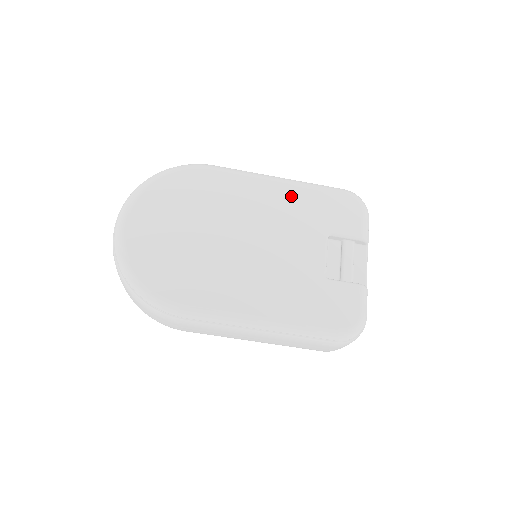
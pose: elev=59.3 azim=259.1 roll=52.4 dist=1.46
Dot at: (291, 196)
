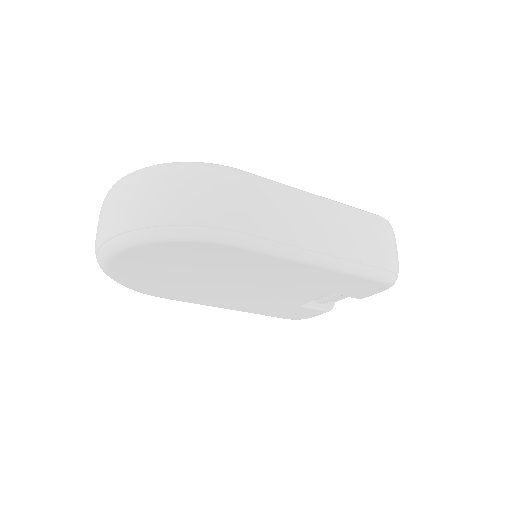
Dot at: (317, 274)
